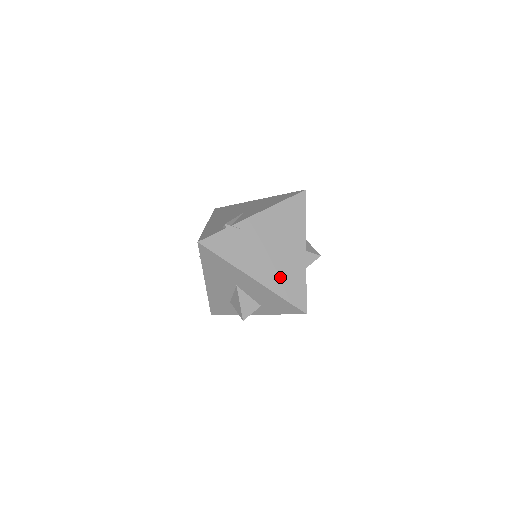
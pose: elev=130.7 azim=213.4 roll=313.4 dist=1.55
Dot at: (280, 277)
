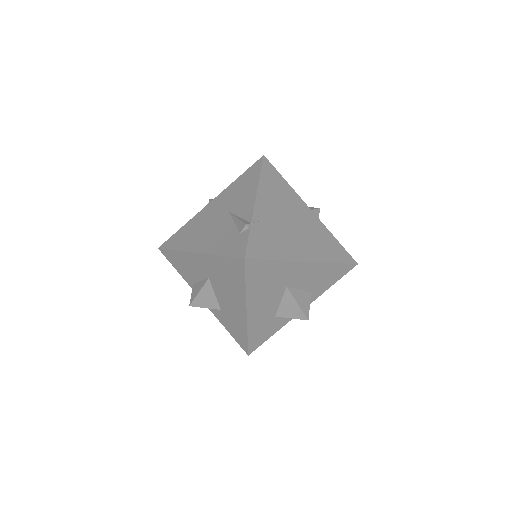
Dot at: (319, 246)
